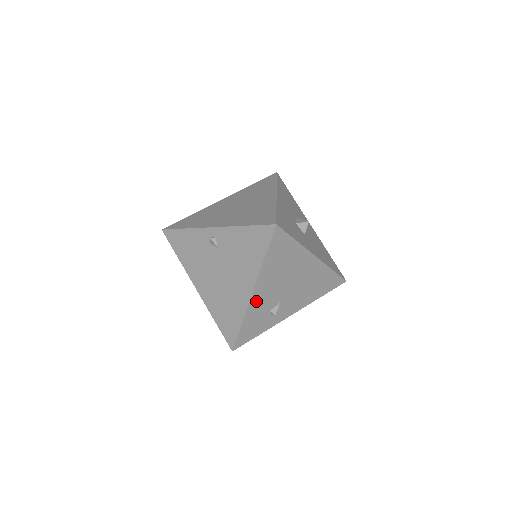
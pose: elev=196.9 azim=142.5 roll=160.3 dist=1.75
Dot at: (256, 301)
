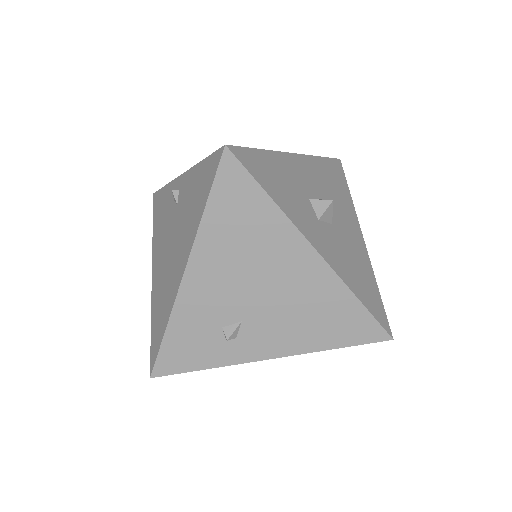
Dot at: (192, 295)
